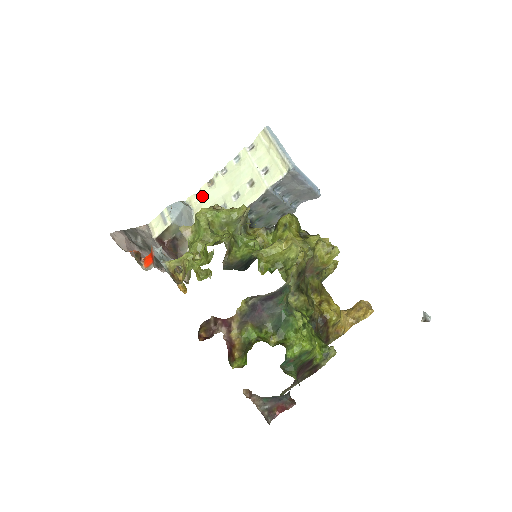
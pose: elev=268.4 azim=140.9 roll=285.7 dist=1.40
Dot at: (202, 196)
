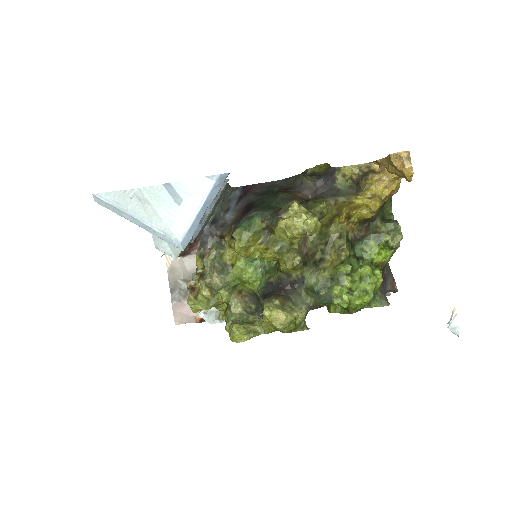
Dot at: occluded
